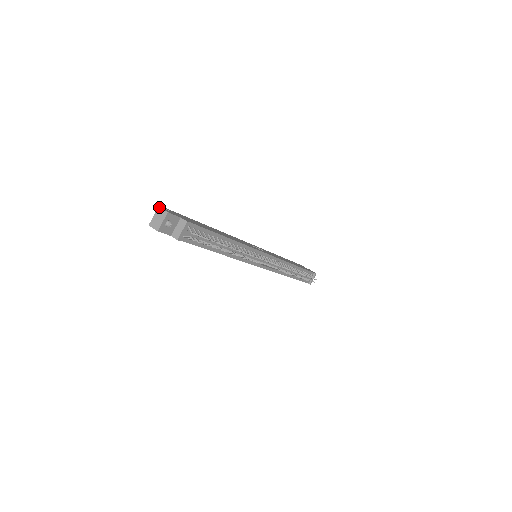
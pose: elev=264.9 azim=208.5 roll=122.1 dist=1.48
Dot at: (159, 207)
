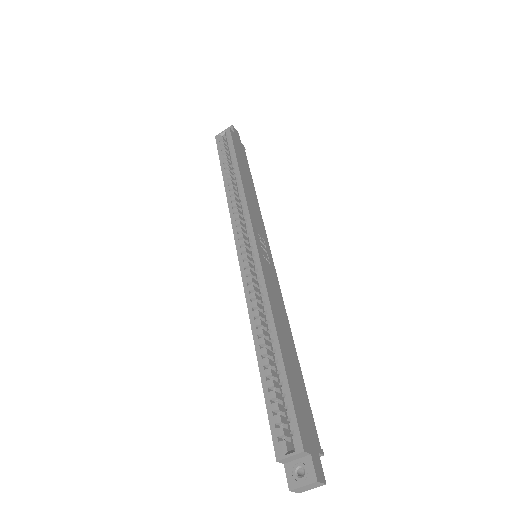
Dot at: (318, 483)
